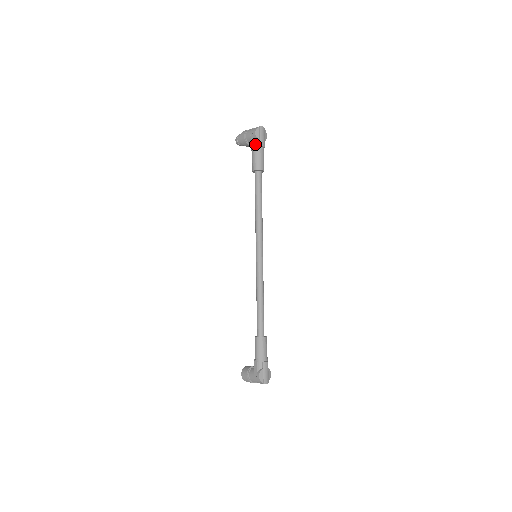
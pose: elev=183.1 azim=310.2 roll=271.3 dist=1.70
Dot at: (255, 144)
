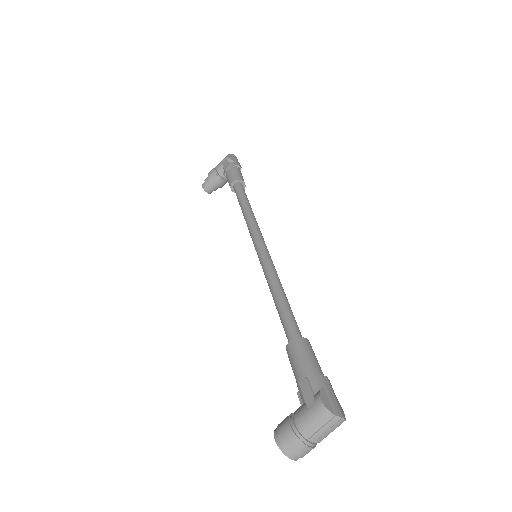
Dot at: (229, 164)
